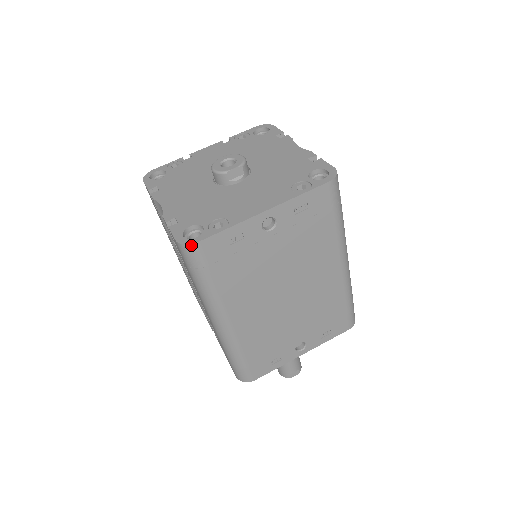
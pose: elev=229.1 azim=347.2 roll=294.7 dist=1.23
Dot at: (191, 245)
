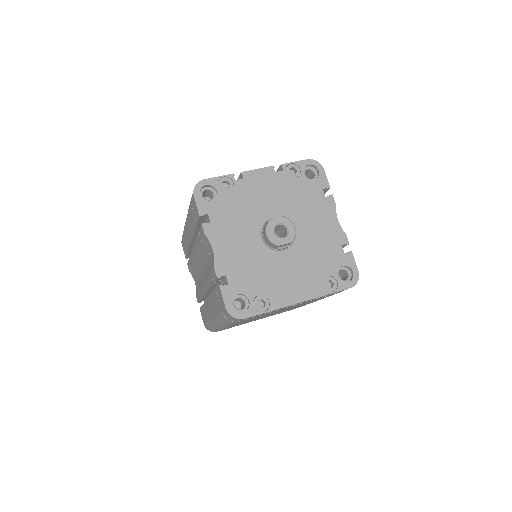
Dot at: (238, 319)
